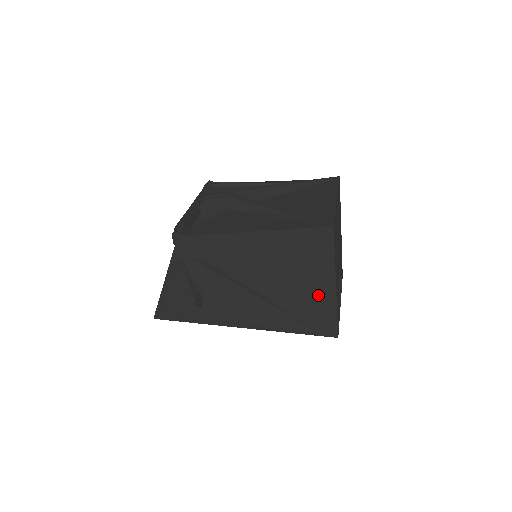
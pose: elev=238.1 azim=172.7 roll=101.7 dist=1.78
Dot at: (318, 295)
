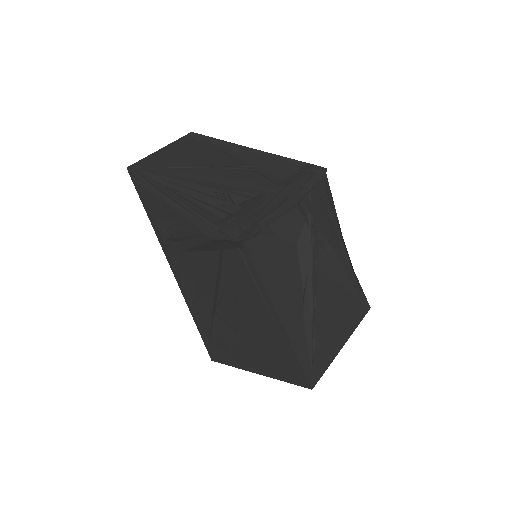
Dot at: (242, 356)
